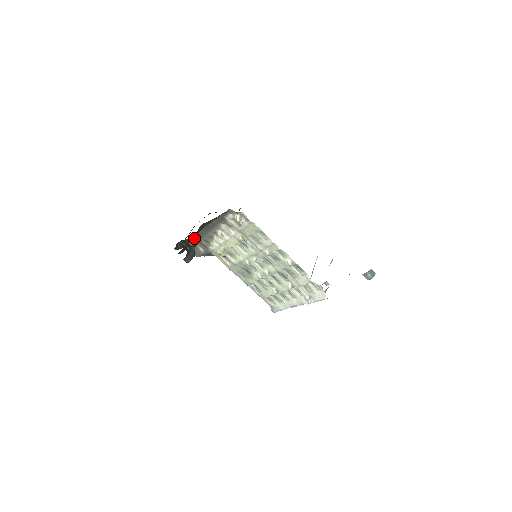
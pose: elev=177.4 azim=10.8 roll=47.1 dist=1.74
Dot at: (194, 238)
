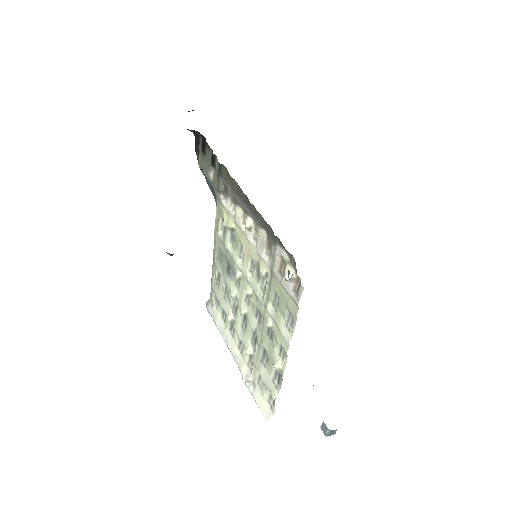
Dot at: occluded
